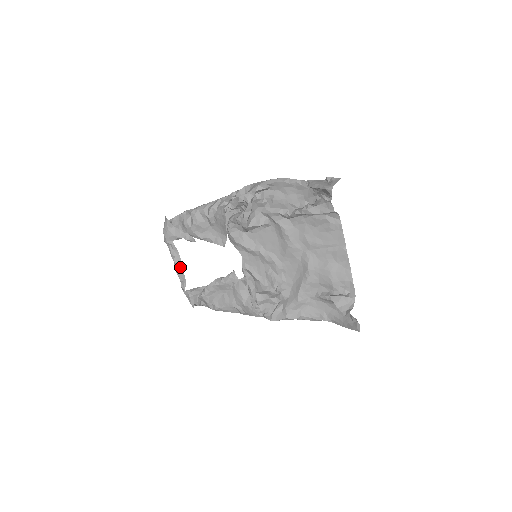
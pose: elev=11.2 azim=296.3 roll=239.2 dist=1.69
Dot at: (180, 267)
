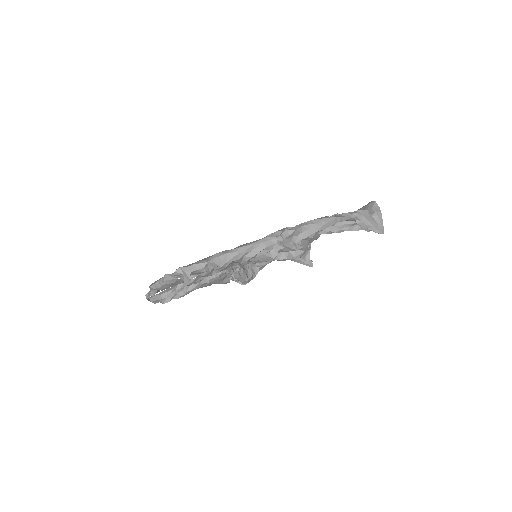
Dot at: (158, 291)
